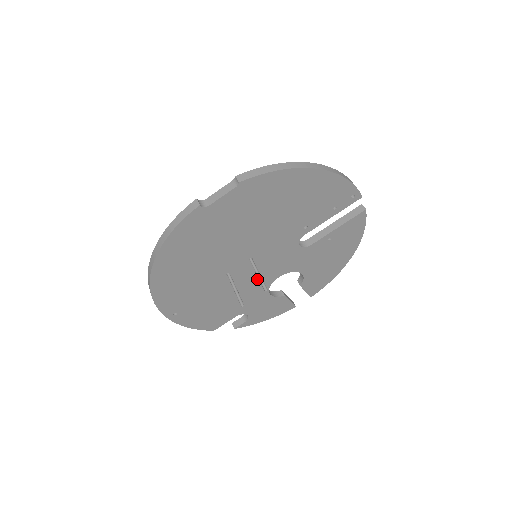
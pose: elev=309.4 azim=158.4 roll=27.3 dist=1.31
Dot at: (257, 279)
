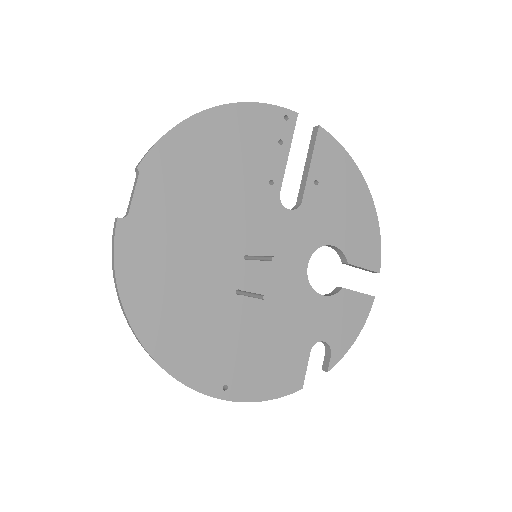
Dot at: (283, 282)
